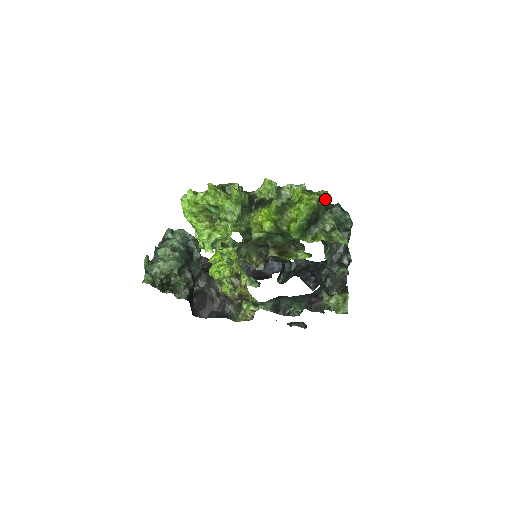
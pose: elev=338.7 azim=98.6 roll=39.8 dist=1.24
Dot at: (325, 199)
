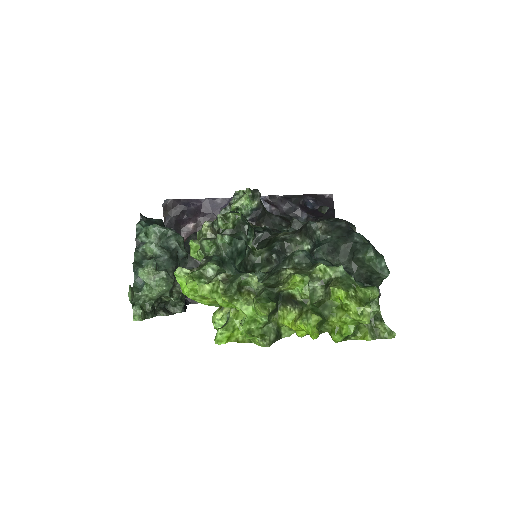
Dot at: (374, 299)
